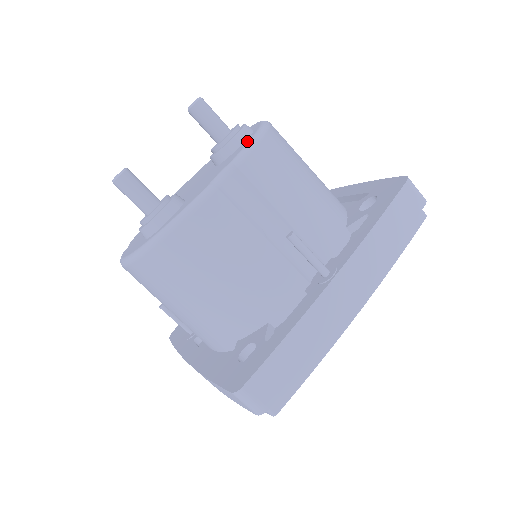
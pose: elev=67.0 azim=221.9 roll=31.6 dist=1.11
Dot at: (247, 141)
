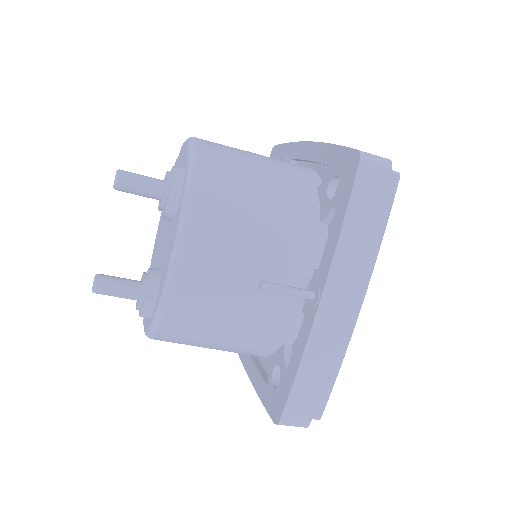
Dot at: (180, 204)
